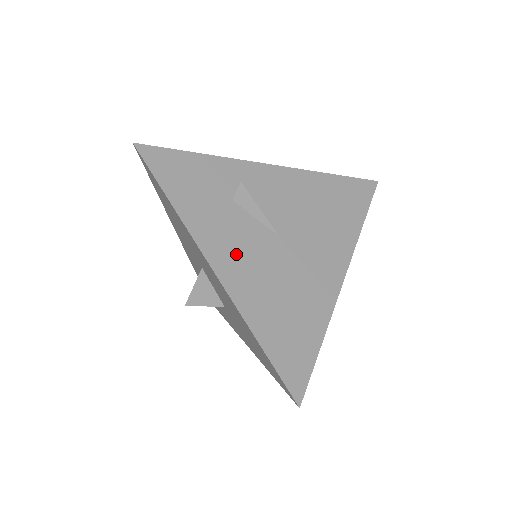
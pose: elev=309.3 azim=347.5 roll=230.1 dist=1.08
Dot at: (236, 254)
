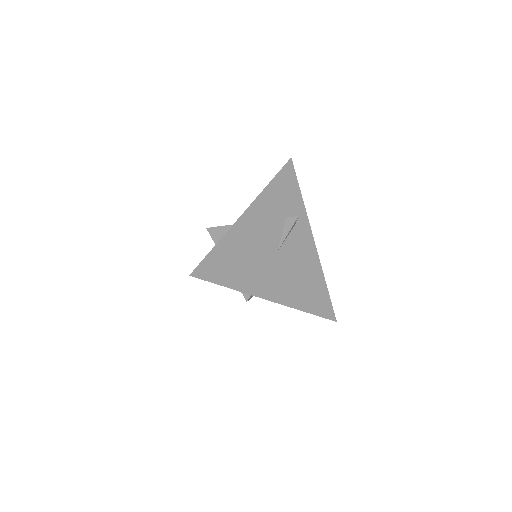
Dot at: (259, 223)
